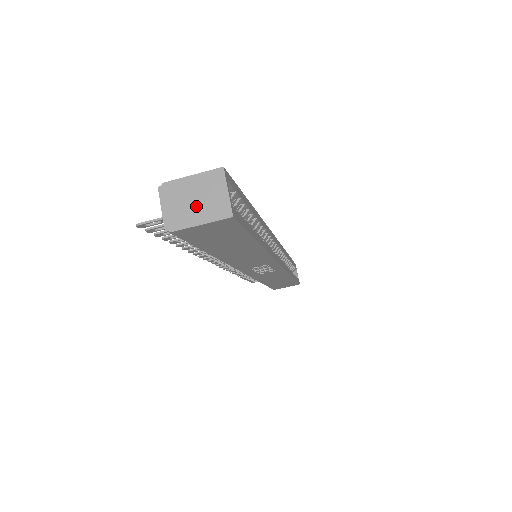
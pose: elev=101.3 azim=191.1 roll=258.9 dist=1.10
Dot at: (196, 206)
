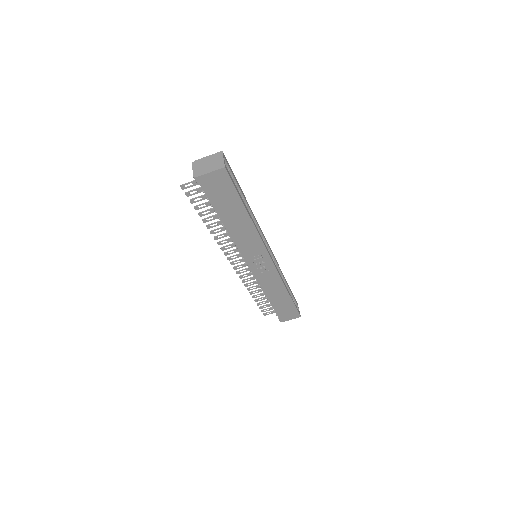
Dot at: (208, 166)
